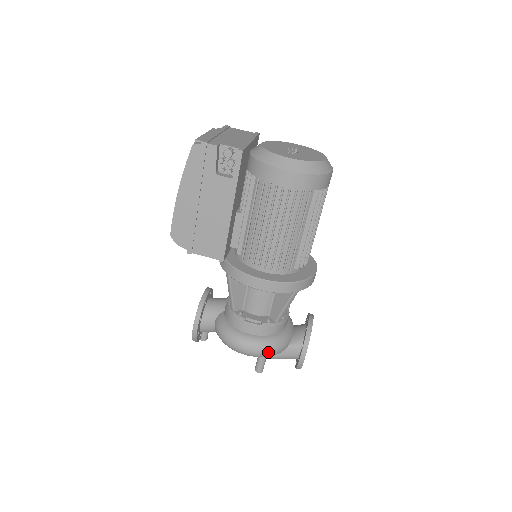
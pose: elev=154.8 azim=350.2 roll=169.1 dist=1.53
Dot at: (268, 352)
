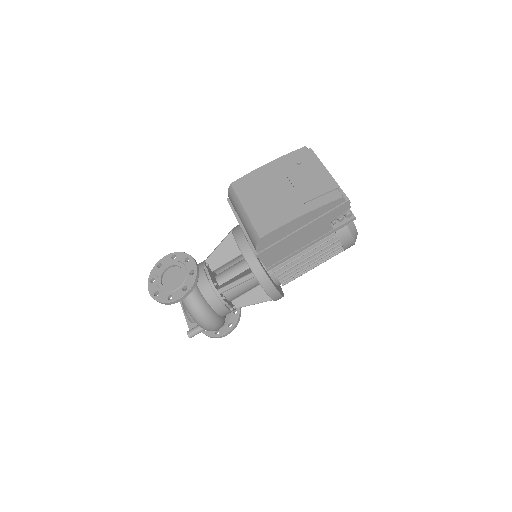
Dot at: (218, 329)
